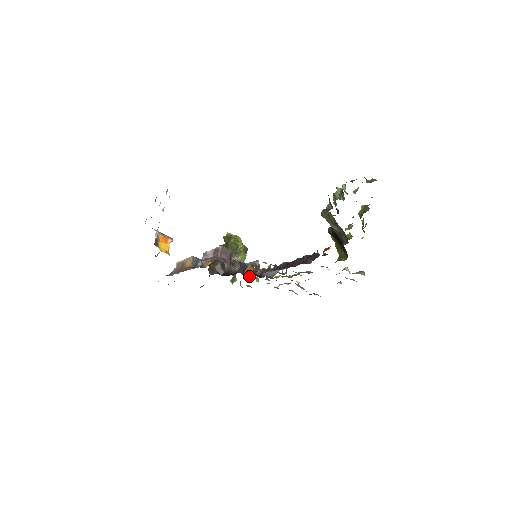
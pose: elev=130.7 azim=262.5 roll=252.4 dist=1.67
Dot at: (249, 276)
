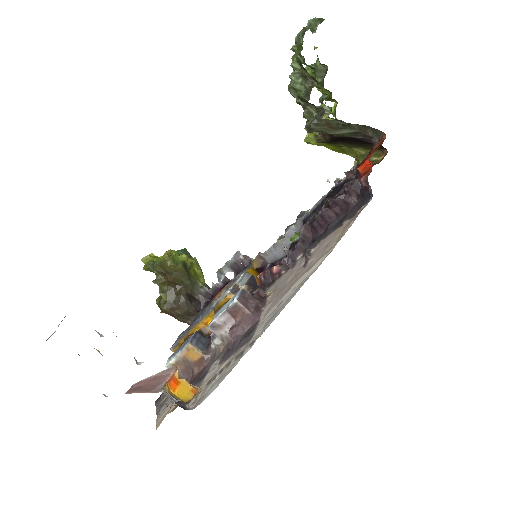
Dot at: (268, 283)
